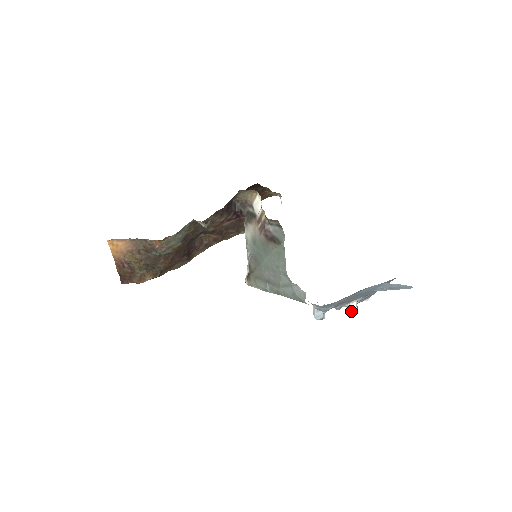
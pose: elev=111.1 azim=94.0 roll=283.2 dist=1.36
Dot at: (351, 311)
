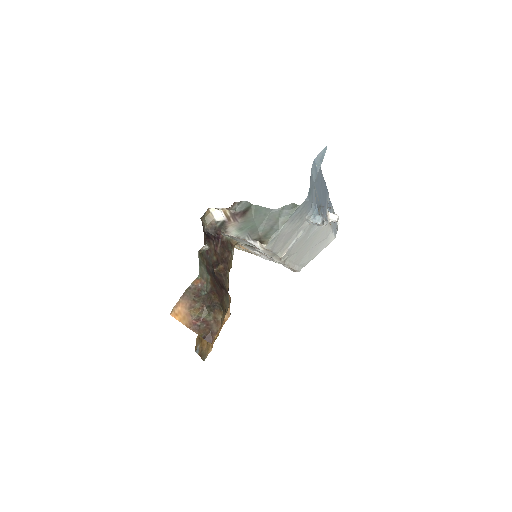
Dot at: (334, 218)
